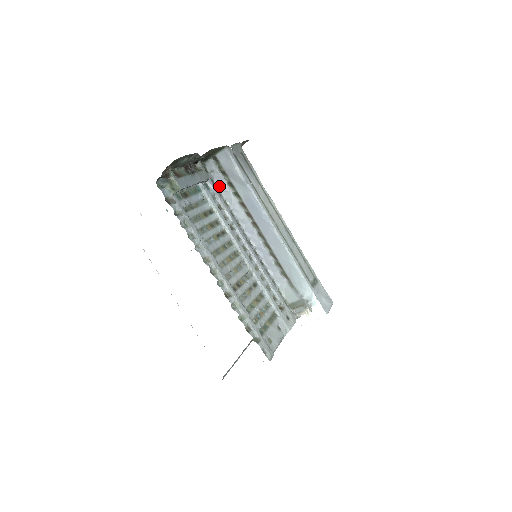
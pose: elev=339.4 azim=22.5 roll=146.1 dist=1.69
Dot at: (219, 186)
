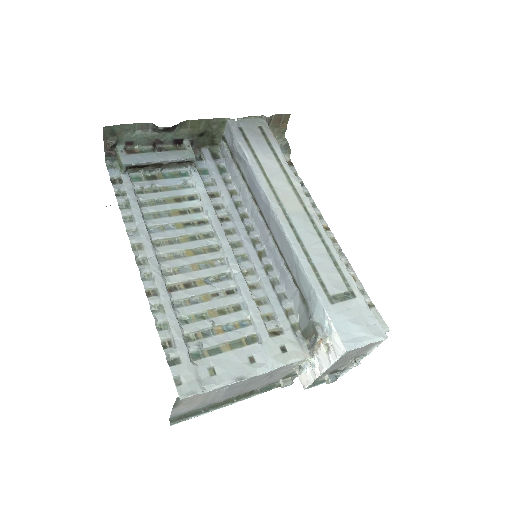
Dot at: (229, 172)
